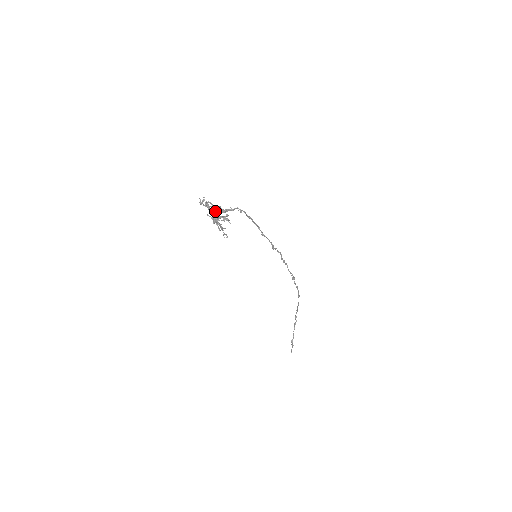
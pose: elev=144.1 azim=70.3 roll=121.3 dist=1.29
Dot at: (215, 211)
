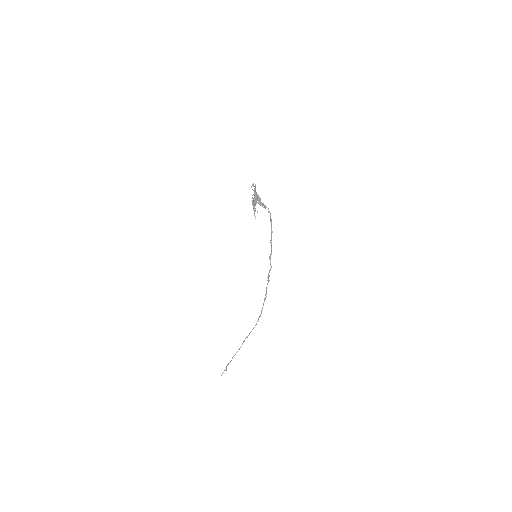
Dot at: occluded
